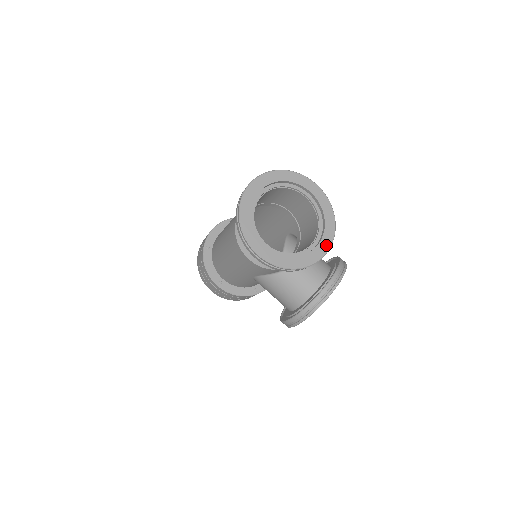
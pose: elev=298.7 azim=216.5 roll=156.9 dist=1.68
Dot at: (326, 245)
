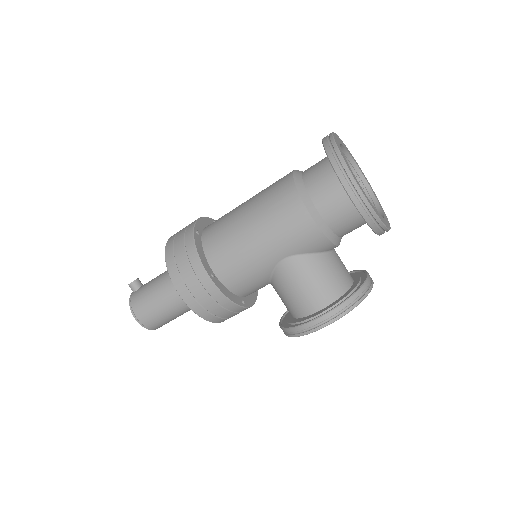
Dot at: occluded
